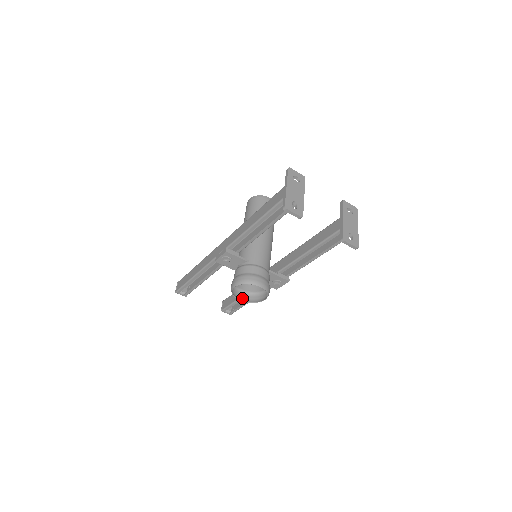
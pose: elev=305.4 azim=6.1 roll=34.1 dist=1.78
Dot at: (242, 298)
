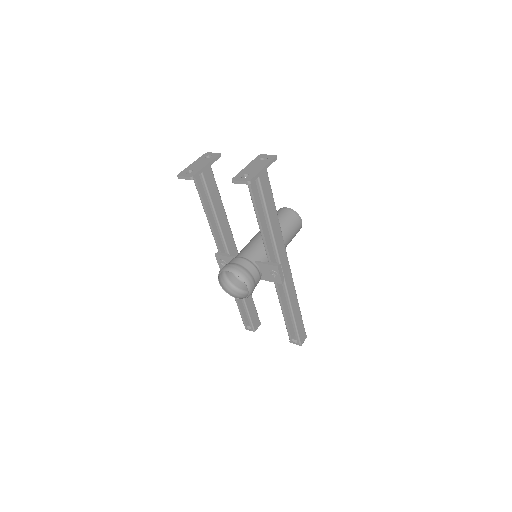
Dot at: (241, 297)
